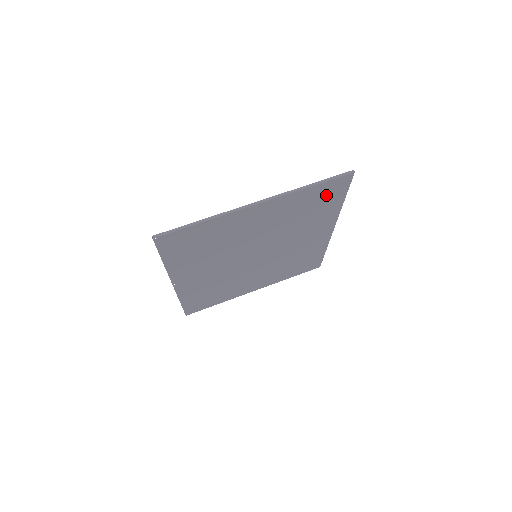
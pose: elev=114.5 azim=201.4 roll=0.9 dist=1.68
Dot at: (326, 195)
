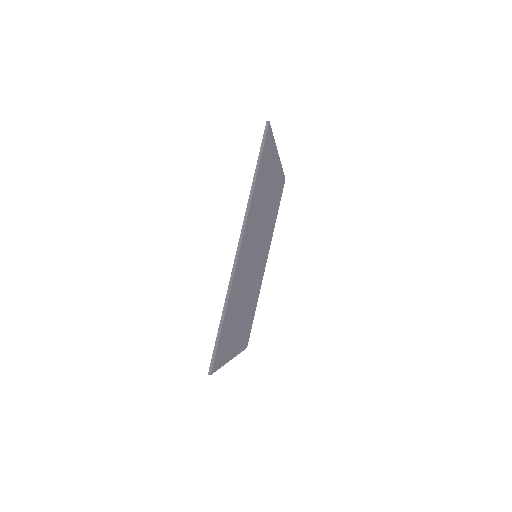
Dot at: (279, 194)
